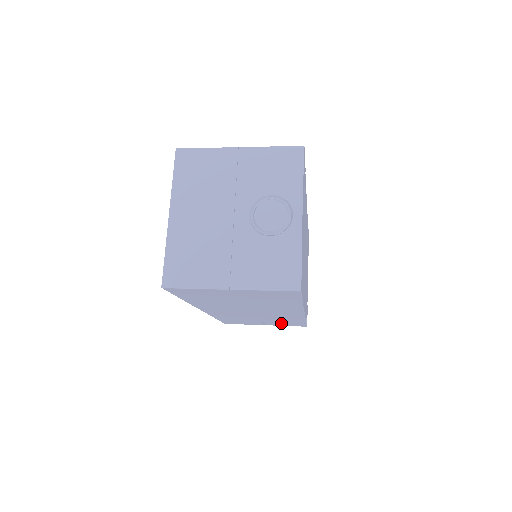
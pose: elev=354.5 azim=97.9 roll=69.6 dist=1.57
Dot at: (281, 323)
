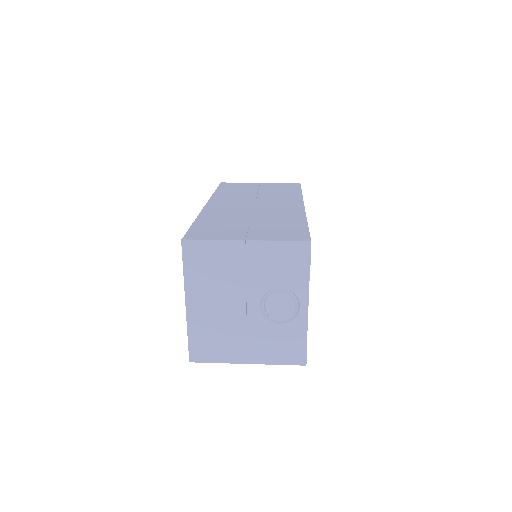
Dot at: occluded
